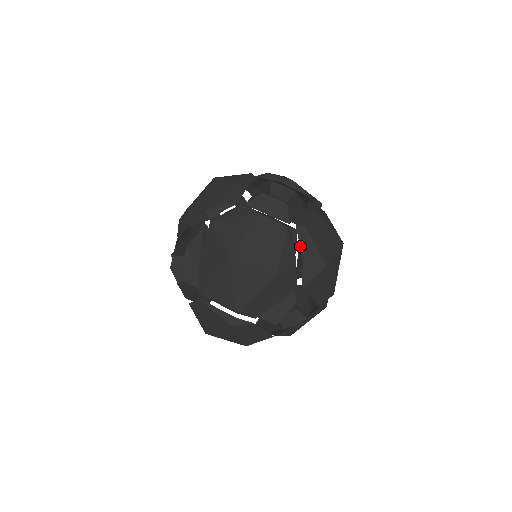
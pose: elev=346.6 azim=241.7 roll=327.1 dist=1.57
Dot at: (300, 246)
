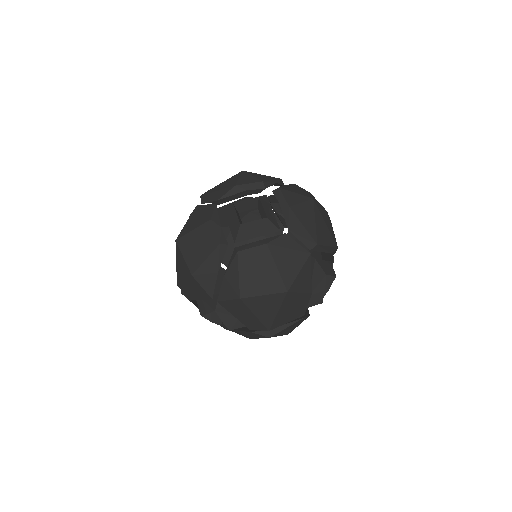
Dot at: (228, 266)
